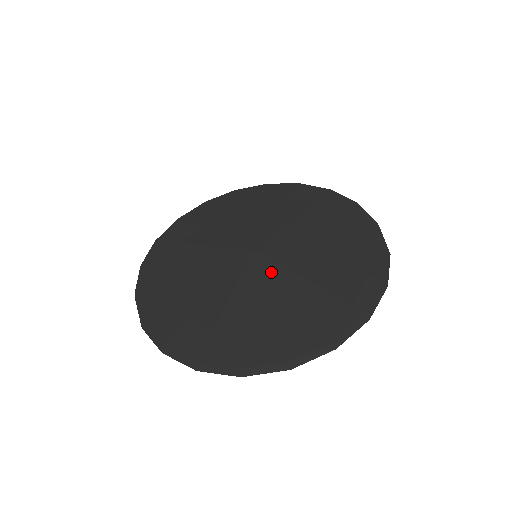
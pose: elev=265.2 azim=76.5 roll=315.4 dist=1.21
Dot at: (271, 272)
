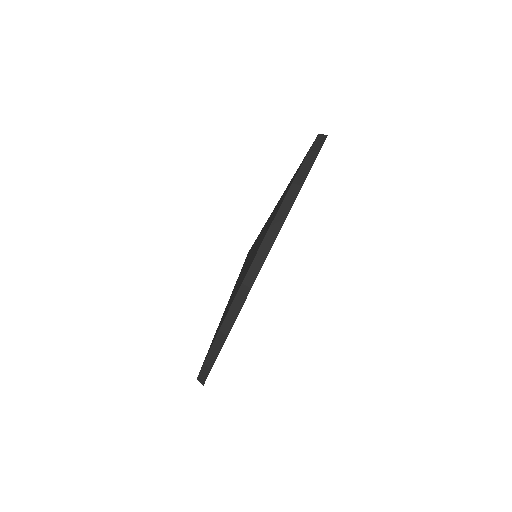
Dot at: (251, 249)
